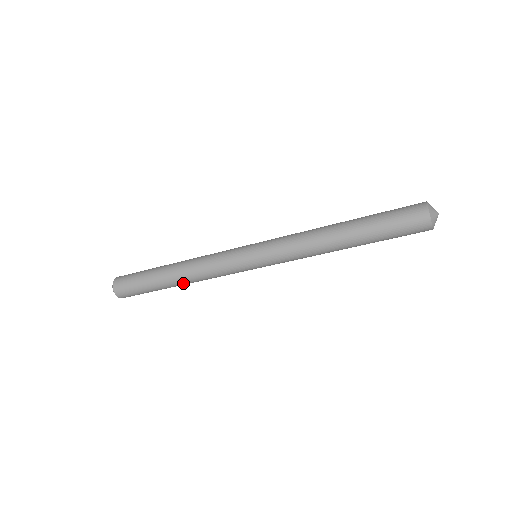
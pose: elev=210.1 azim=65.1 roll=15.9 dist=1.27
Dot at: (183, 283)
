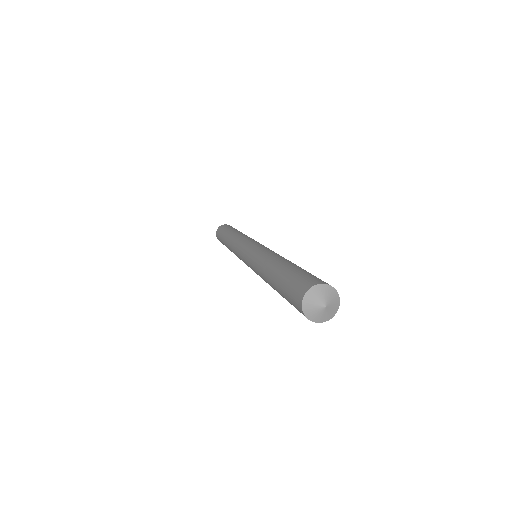
Dot at: occluded
